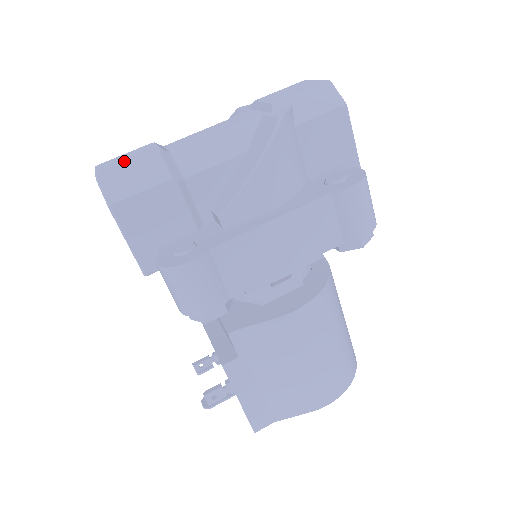
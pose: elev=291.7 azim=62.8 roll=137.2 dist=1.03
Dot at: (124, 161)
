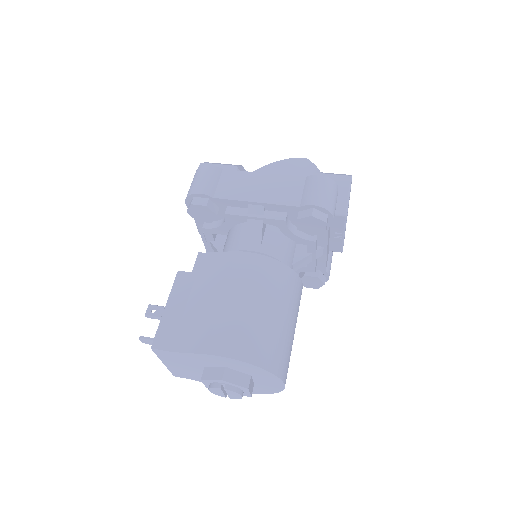
Dot at: occluded
